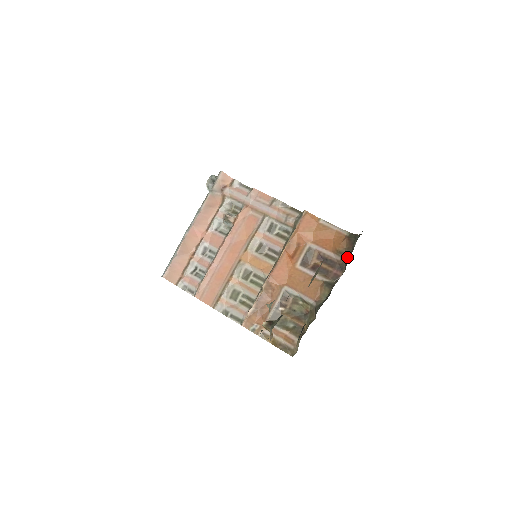
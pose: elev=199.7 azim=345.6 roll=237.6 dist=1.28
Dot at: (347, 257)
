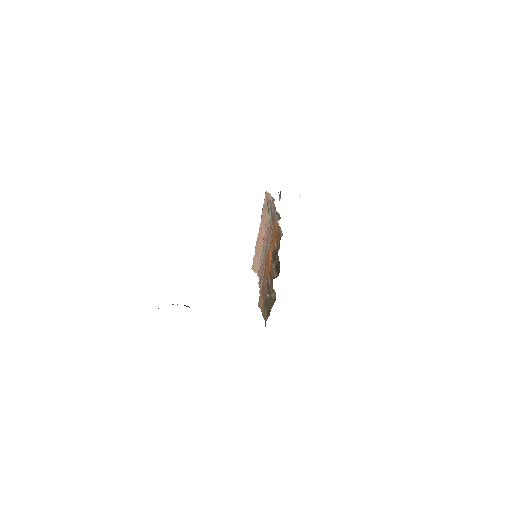
Dot at: occluded
